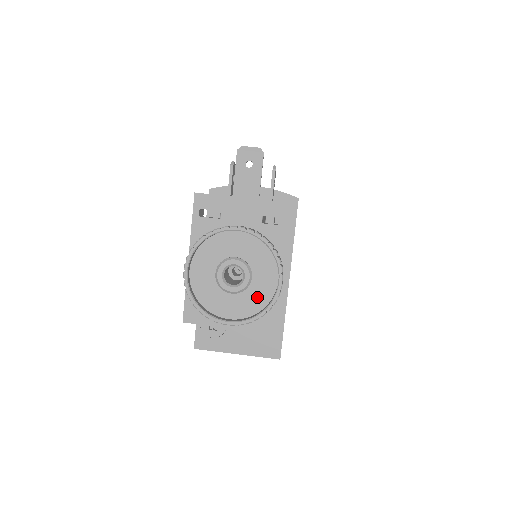
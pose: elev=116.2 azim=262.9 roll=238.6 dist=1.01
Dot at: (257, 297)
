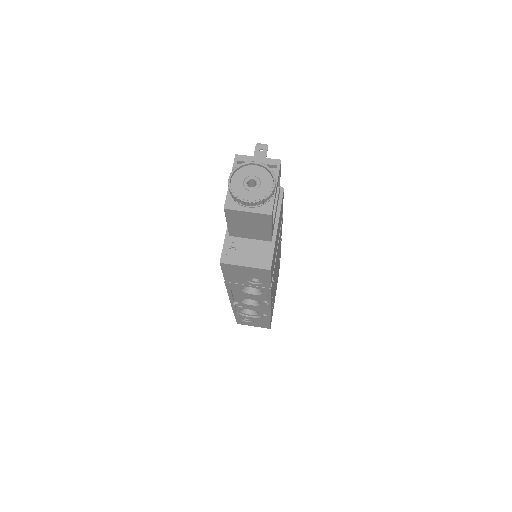
Dot at: (263, 193)
